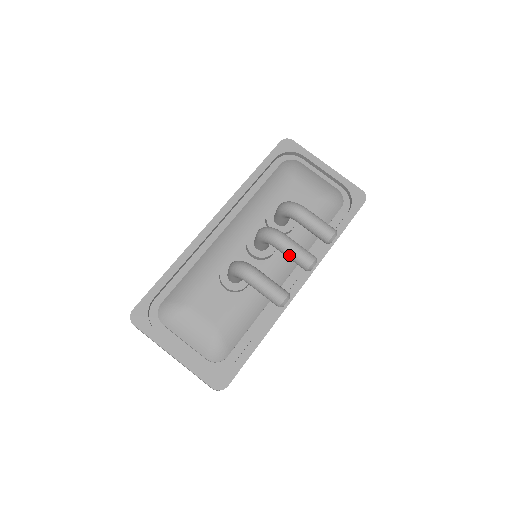
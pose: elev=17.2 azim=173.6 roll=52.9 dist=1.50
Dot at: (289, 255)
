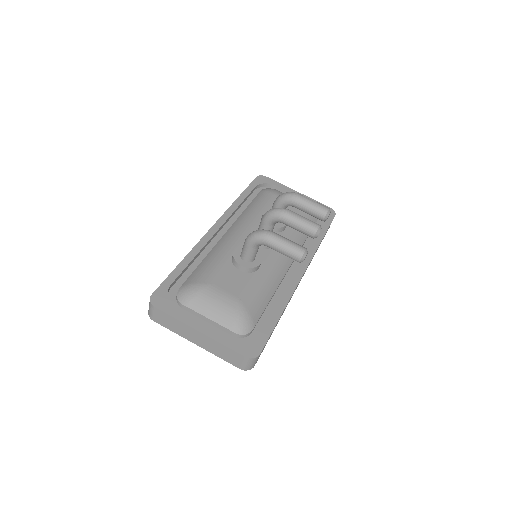
Dot at: (297, 224)
